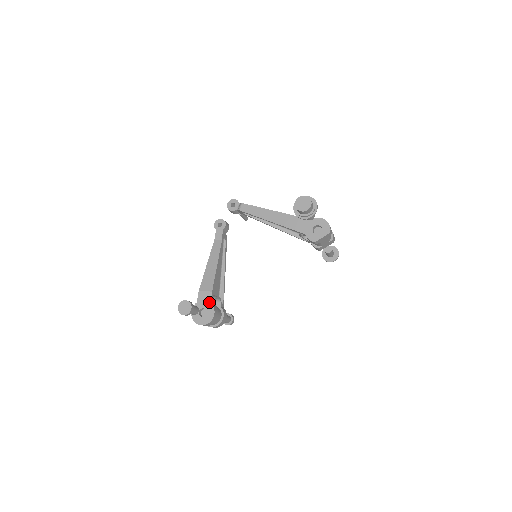
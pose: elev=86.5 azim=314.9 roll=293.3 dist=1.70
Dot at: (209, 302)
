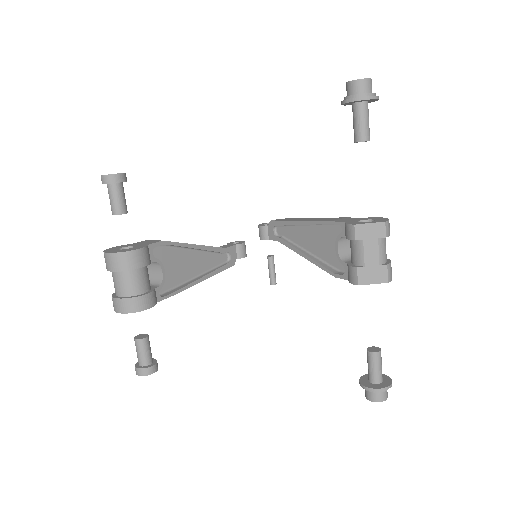
Dot at: (147, 244)
